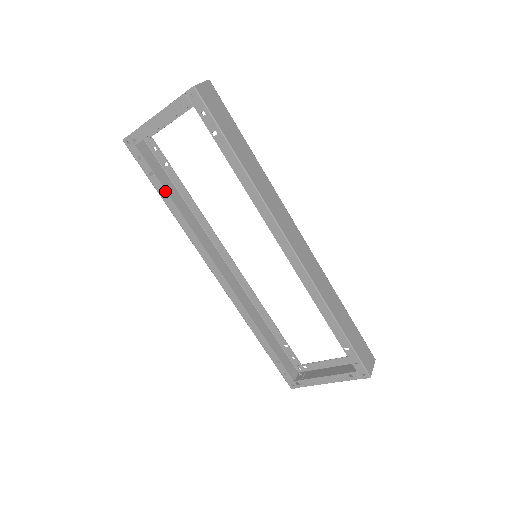
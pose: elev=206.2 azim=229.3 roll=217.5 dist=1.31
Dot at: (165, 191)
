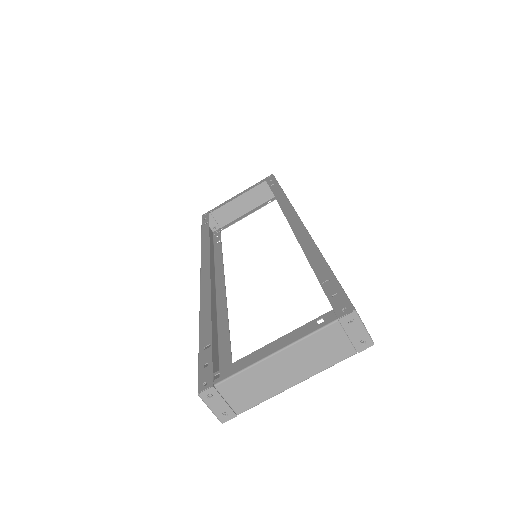
Dot at: (208, 228)
